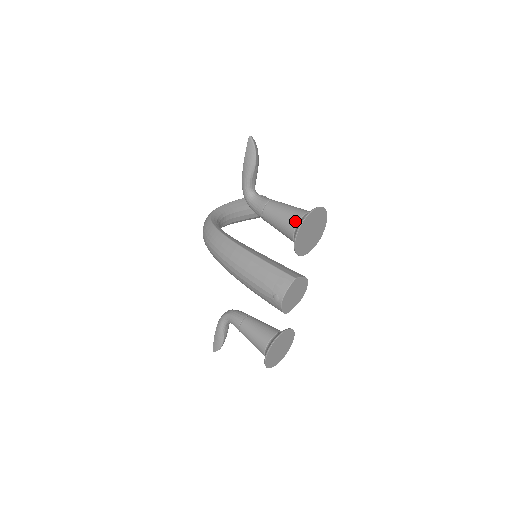
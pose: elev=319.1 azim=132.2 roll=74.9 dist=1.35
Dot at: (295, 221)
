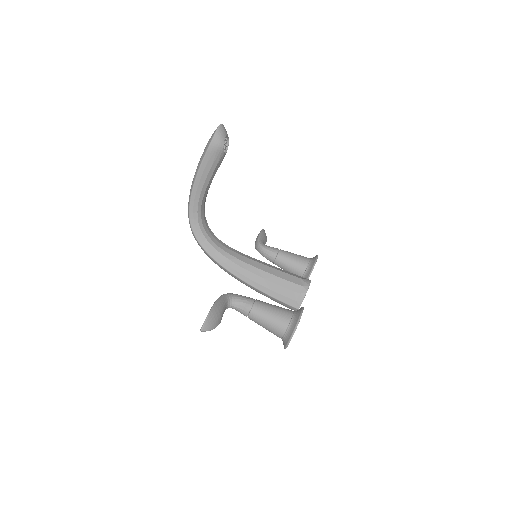
Dot at: occluded
